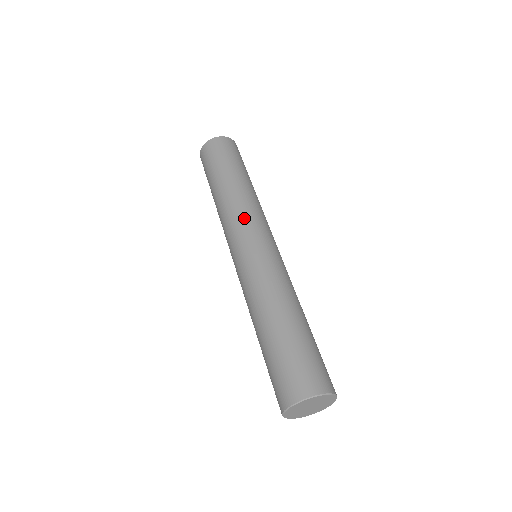
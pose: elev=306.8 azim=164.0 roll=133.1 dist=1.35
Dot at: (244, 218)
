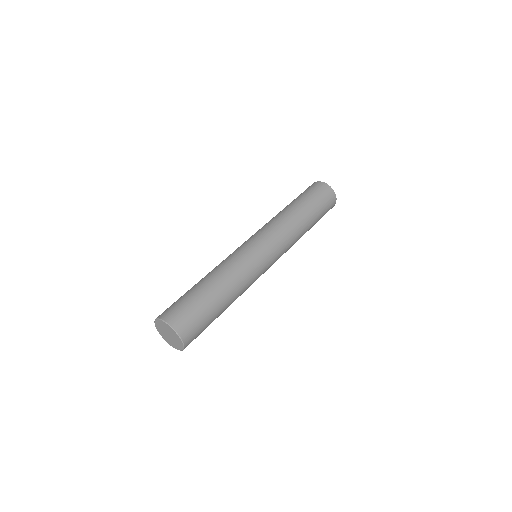
Dot at: (275, 232)
